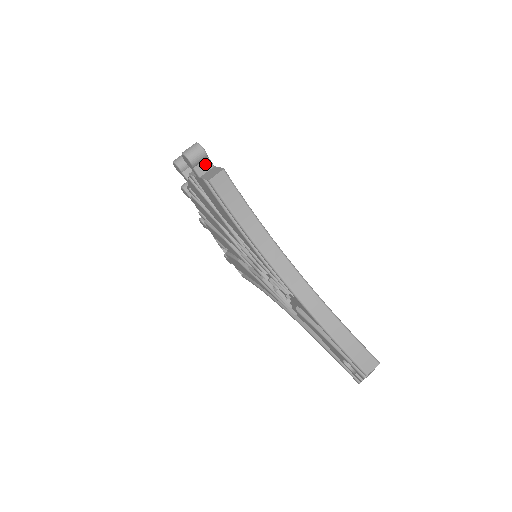
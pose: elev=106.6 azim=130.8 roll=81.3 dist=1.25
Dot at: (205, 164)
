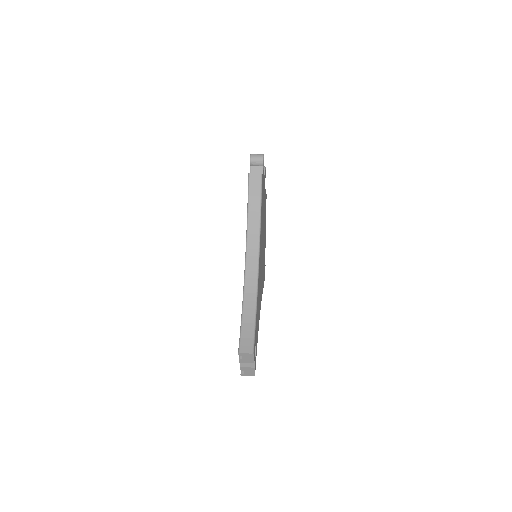
Dot at: (259, 169)
